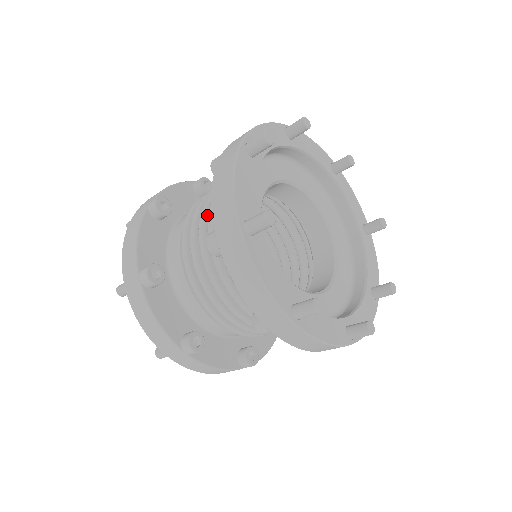
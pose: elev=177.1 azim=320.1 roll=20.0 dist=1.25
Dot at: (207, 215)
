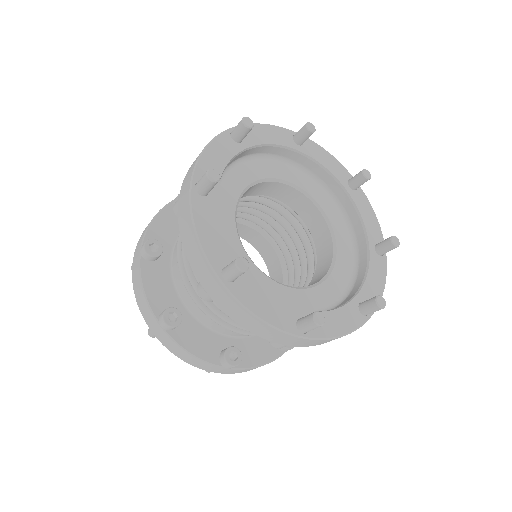
Dot at: occluded
